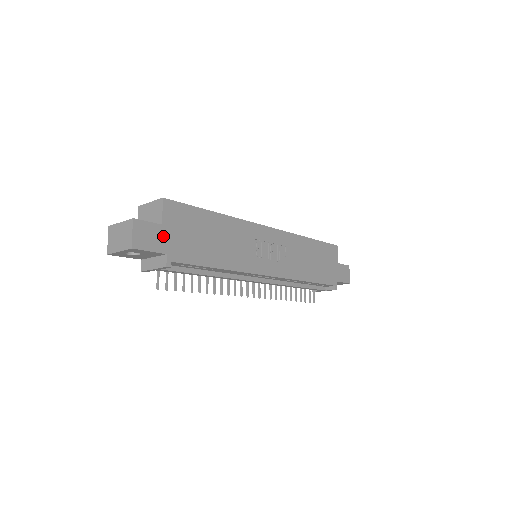
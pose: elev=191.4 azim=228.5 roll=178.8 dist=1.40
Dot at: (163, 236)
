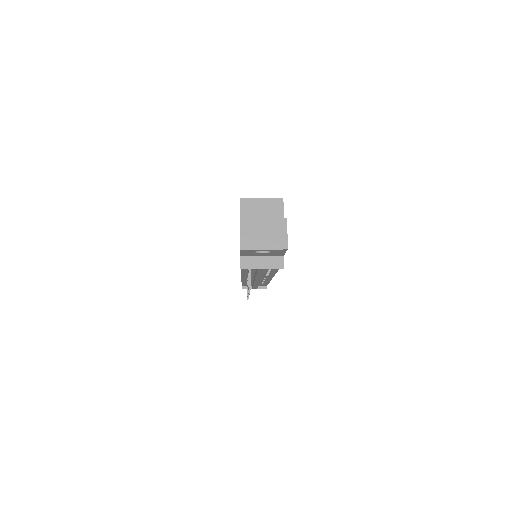
Dot at: occluded
